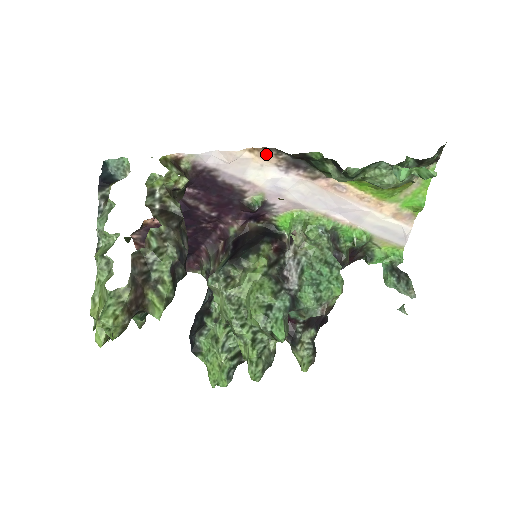
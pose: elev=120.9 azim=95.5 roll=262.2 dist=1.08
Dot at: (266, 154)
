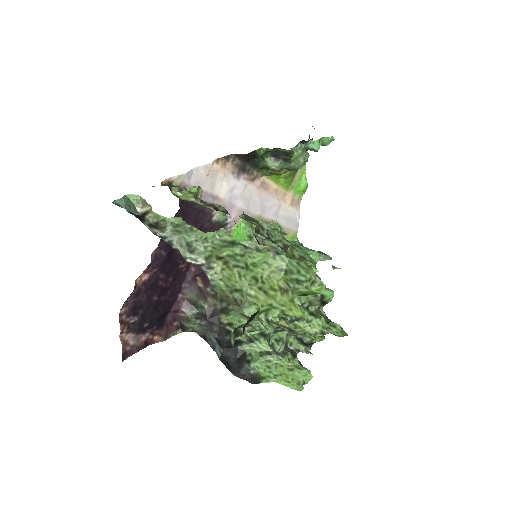
Dot at: (226, 163)
